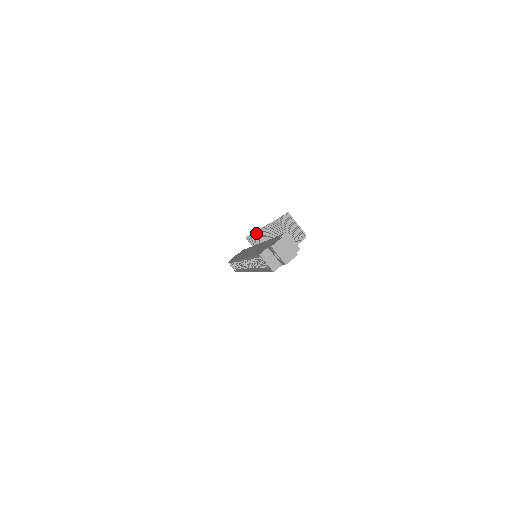
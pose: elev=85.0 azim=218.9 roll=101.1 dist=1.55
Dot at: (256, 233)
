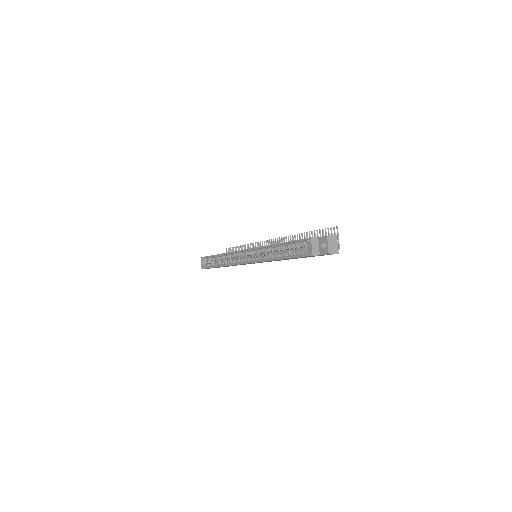
Dot at: (255, 244)
